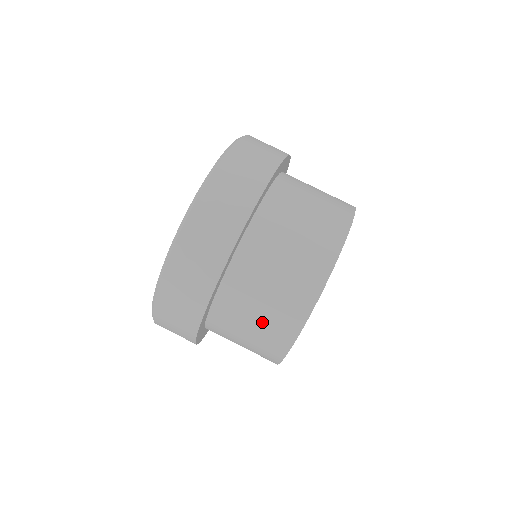
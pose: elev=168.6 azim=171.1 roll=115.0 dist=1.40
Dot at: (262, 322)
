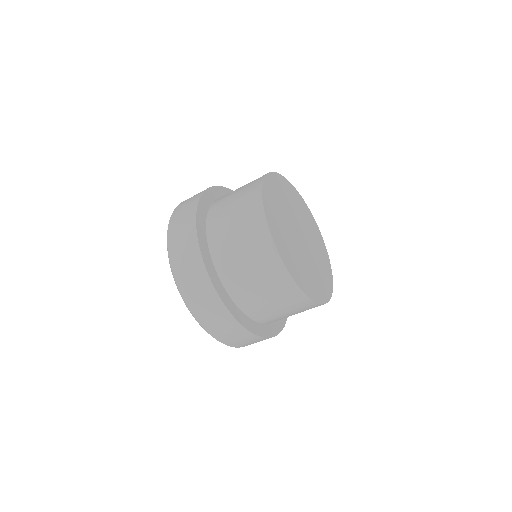
Dot at: (239, 219)
